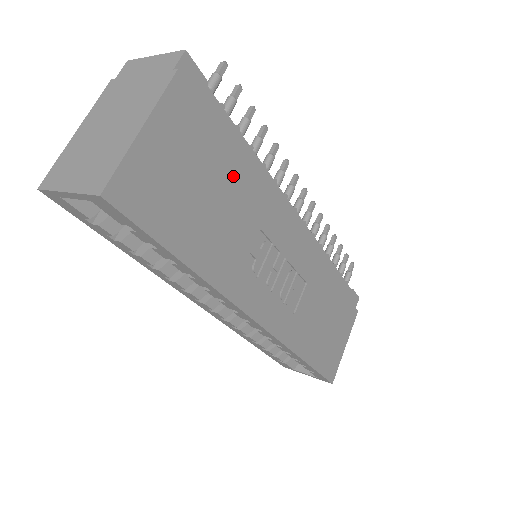
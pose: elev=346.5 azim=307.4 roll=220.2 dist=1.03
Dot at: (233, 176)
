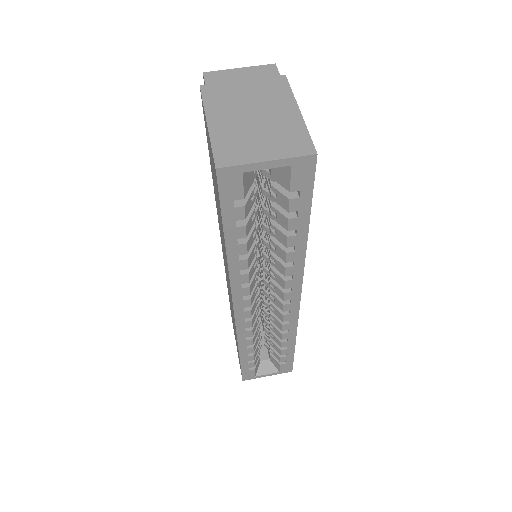
Dot at: occluded
